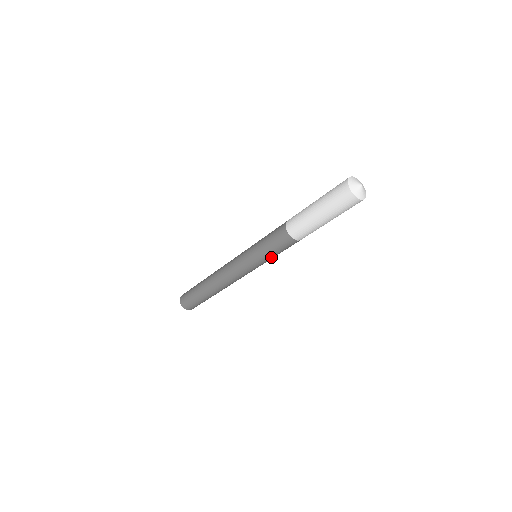
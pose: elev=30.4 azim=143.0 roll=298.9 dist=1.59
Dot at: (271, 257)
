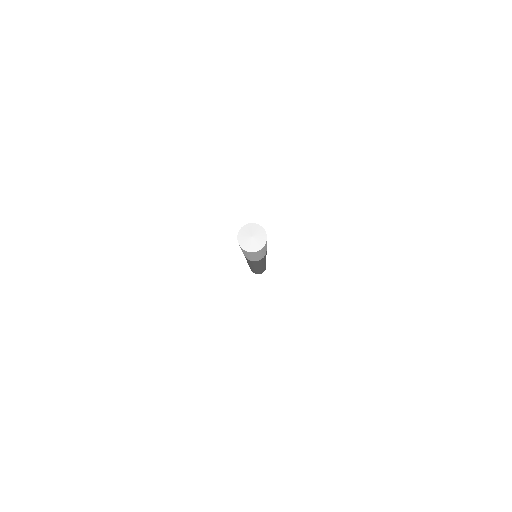
Dot at: (259, 264)
